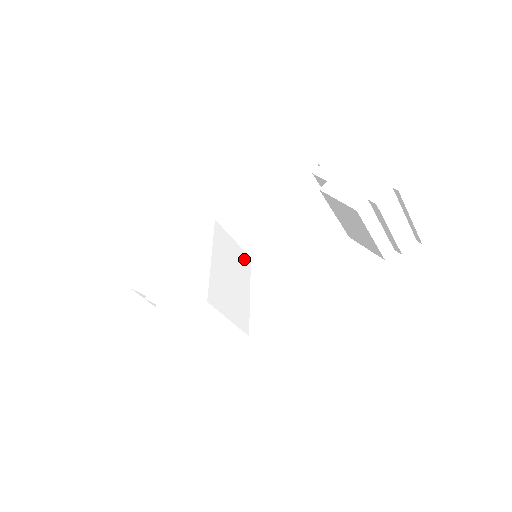
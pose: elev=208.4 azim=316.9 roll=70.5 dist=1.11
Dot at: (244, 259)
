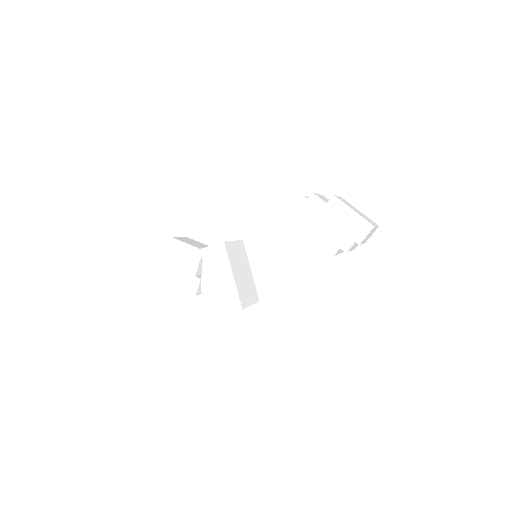
Dot at: (241, 247)
